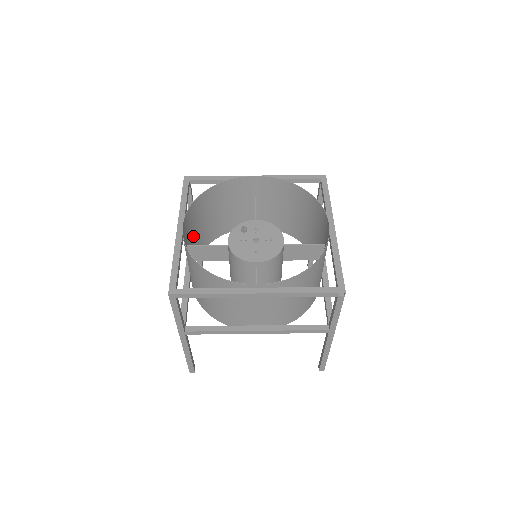
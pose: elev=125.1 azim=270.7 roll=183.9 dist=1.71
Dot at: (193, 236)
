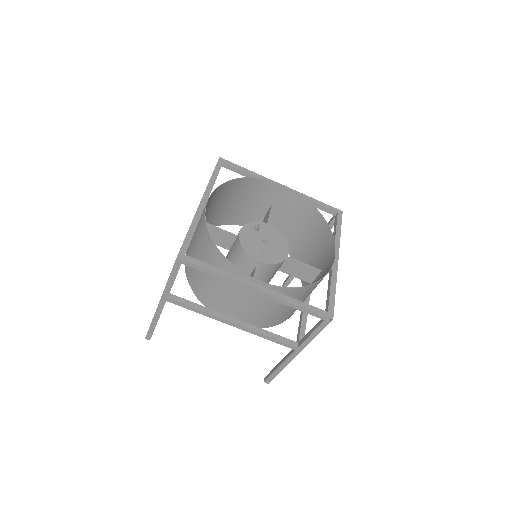
Dot at: (206, 214)
